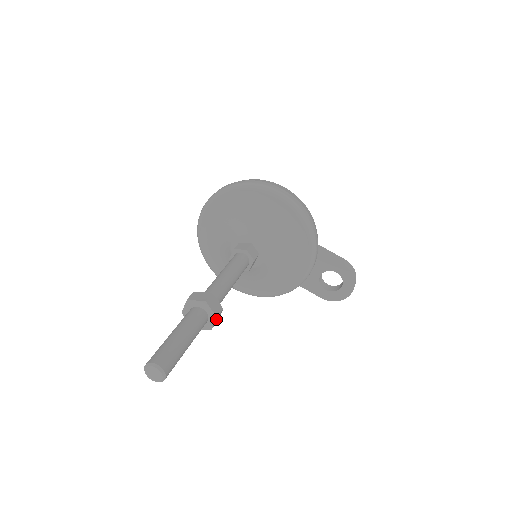
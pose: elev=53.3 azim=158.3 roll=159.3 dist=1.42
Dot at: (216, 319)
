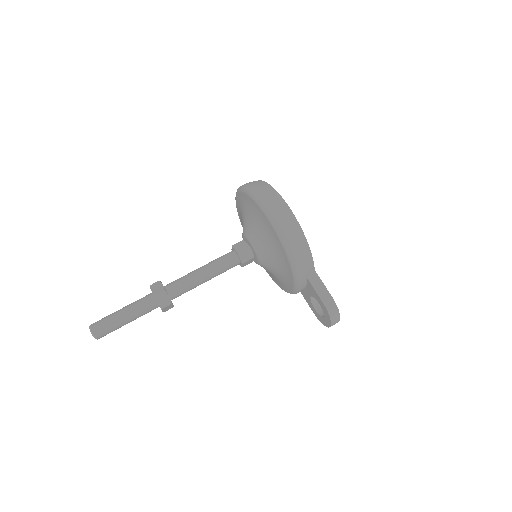
Dot at: (162, 309)
